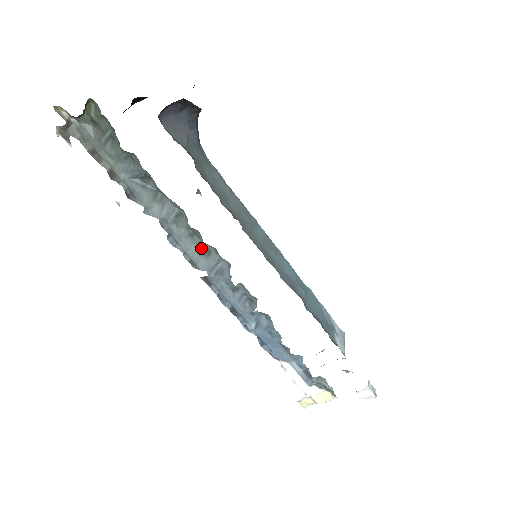
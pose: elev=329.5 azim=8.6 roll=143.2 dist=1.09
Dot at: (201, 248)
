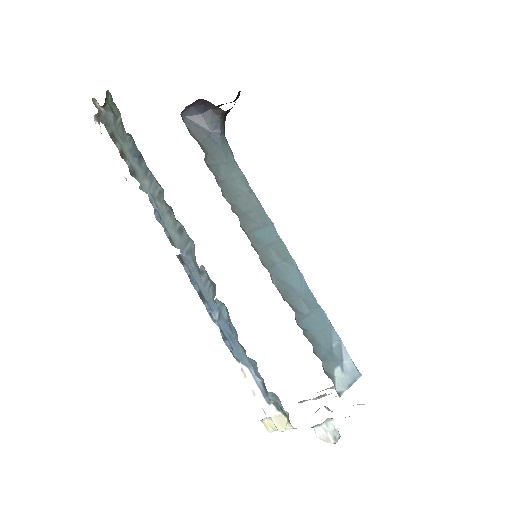
Dot at: (176, 226)
